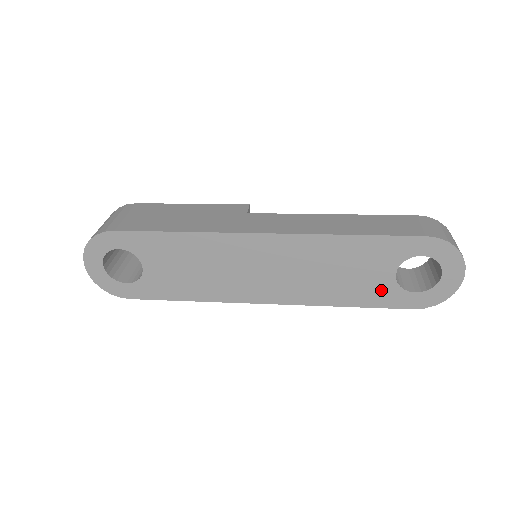
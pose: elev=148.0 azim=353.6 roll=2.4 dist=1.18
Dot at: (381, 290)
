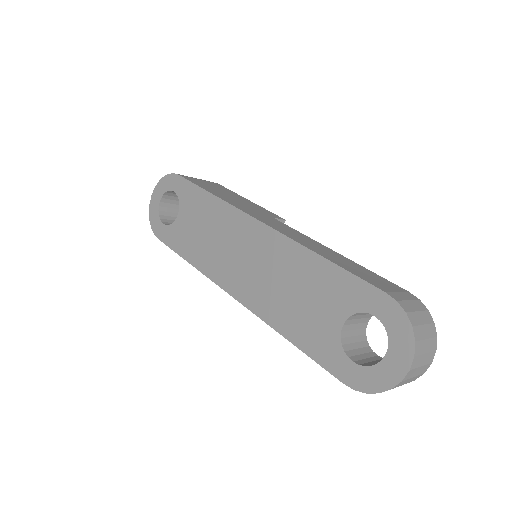
Dot at: (323, 338)
